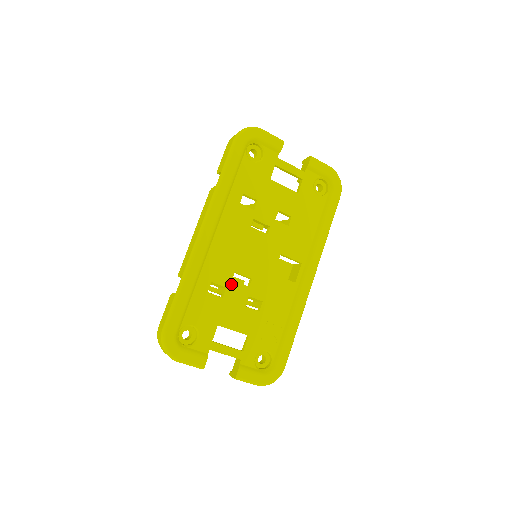
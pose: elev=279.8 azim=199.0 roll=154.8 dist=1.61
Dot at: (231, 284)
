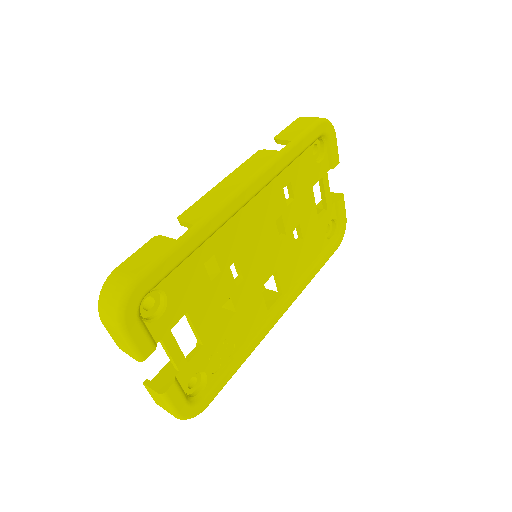
Dot at: (226, 271)
